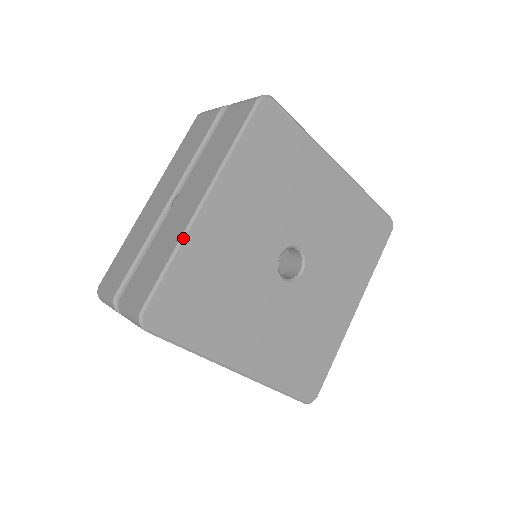
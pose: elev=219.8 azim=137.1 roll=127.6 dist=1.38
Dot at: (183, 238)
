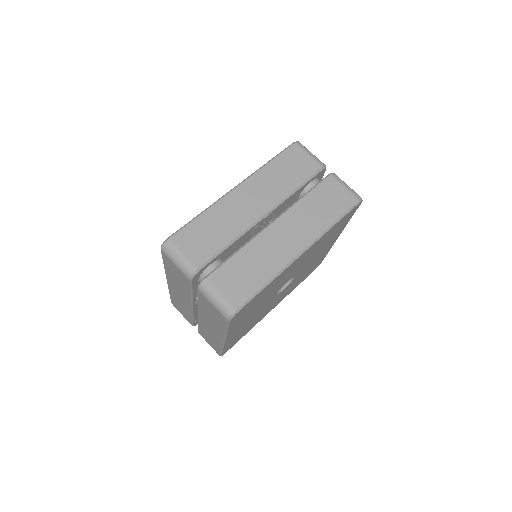
Dot at: (281, 272)
